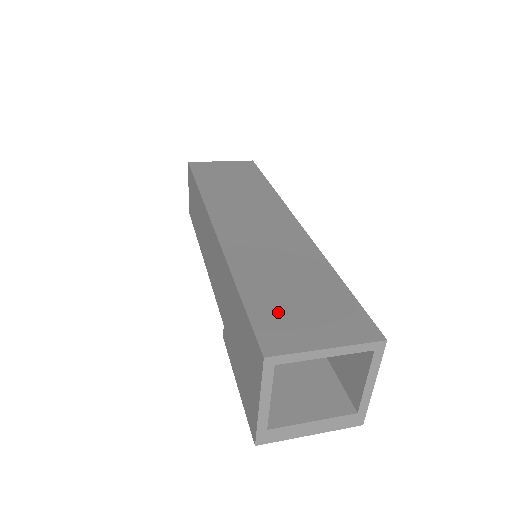
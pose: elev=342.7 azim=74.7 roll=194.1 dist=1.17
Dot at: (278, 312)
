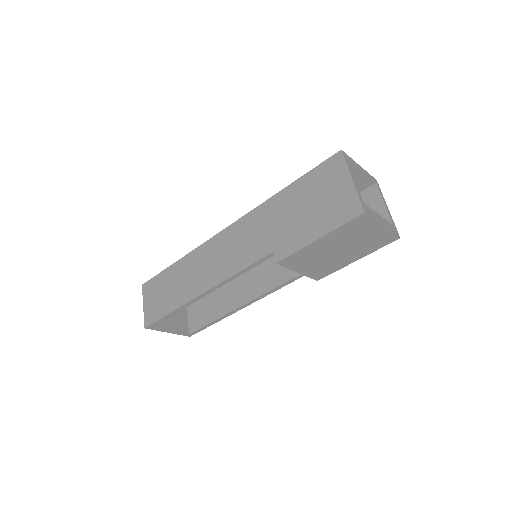
Dot at: occluded
